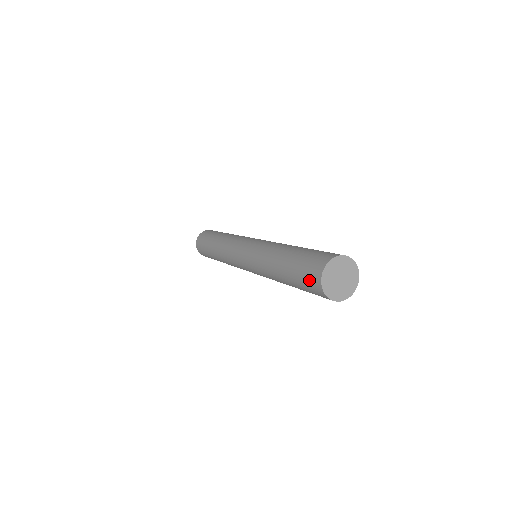
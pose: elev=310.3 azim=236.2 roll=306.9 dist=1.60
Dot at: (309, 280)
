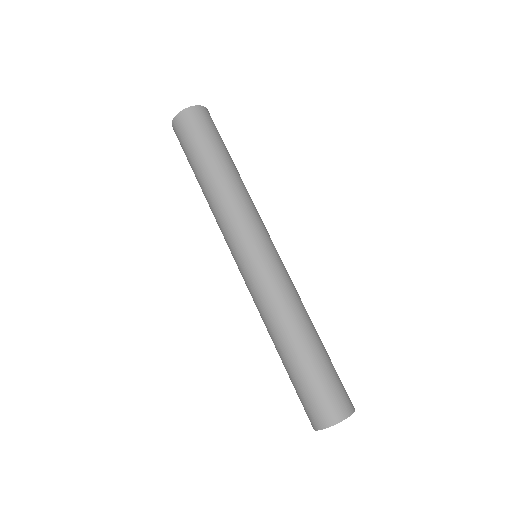
Dot at: (305, 410)
